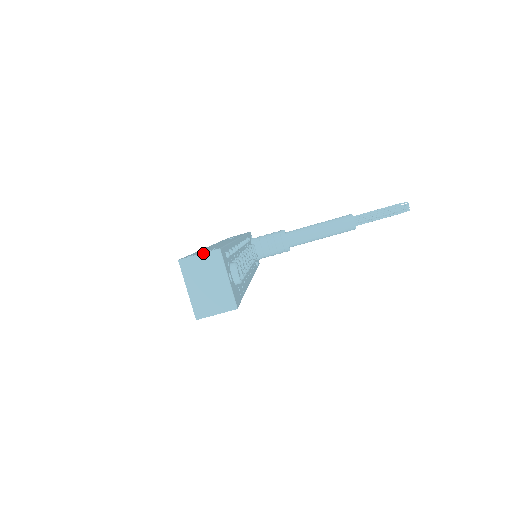
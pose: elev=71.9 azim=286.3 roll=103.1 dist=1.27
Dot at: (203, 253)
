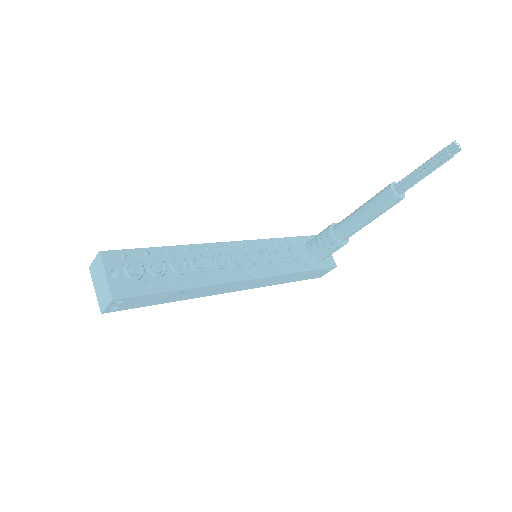
Dot at: (95, 258)
